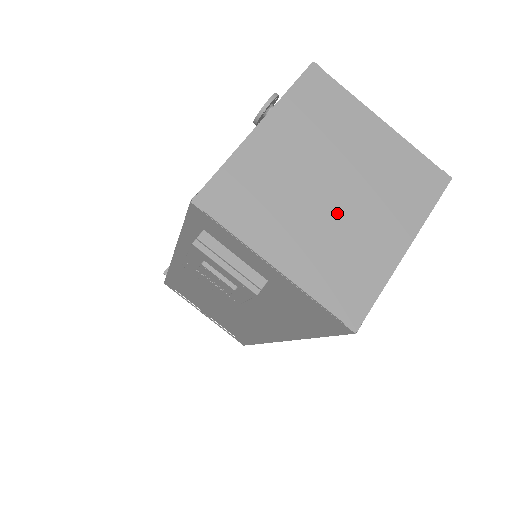
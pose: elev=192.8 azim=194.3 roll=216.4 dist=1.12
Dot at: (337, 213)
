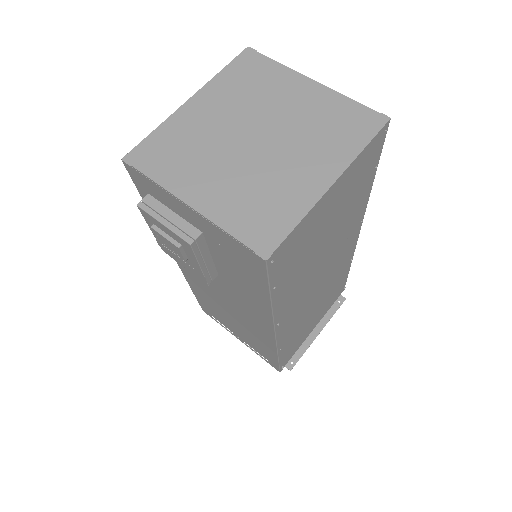
Dot at: (257, 158)
